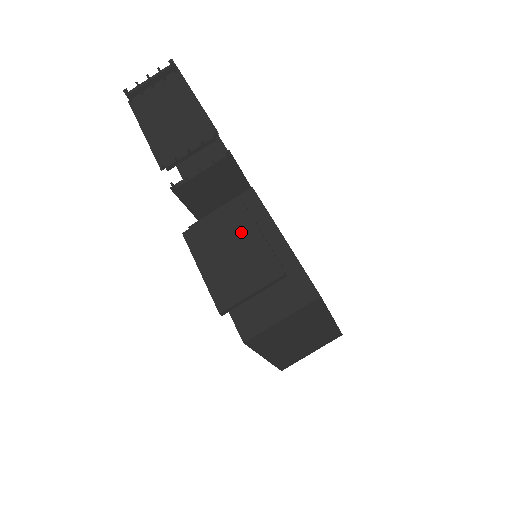
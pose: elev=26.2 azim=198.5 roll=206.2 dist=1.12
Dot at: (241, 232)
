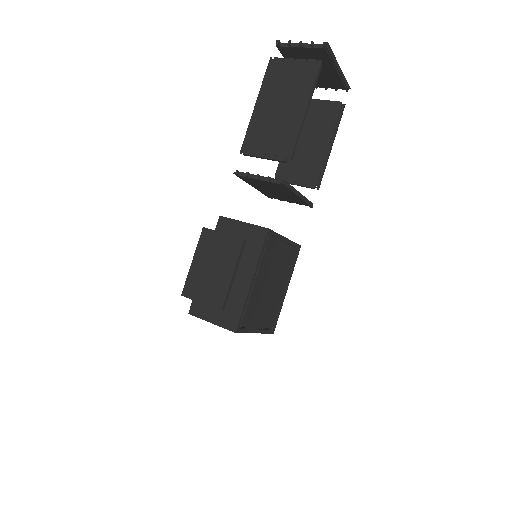
Dot at: (225, 262)
